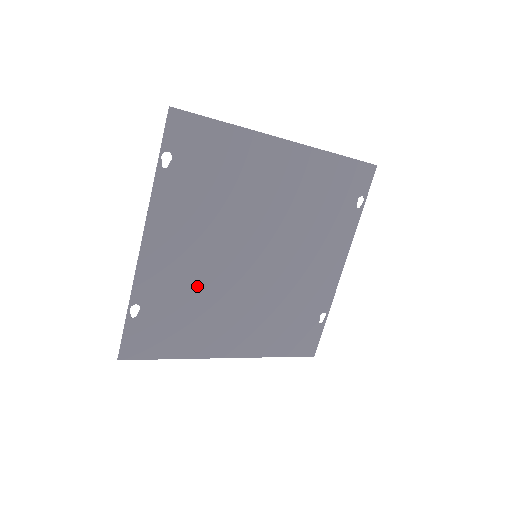
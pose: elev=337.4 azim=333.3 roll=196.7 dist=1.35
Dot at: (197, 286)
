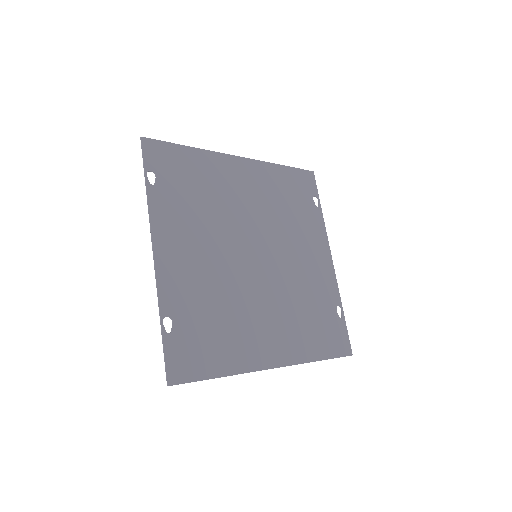
Dot at: (217, 291)
